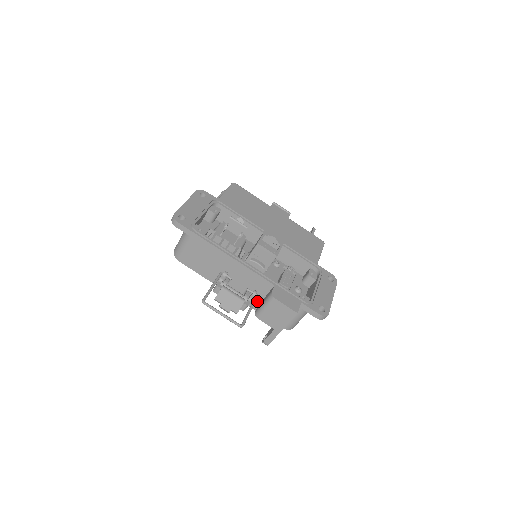
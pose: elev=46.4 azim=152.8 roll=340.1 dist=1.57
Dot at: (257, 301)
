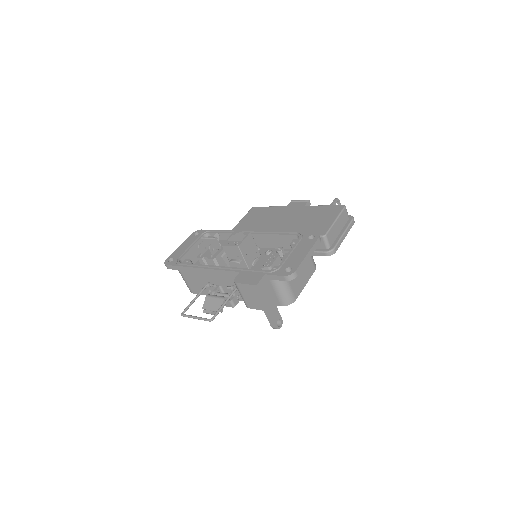
Dot at: occluded
